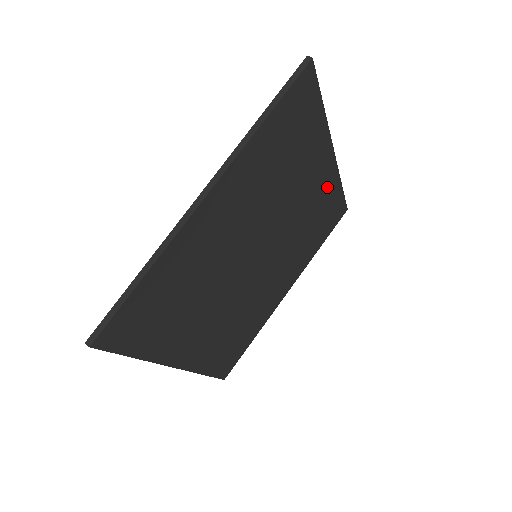
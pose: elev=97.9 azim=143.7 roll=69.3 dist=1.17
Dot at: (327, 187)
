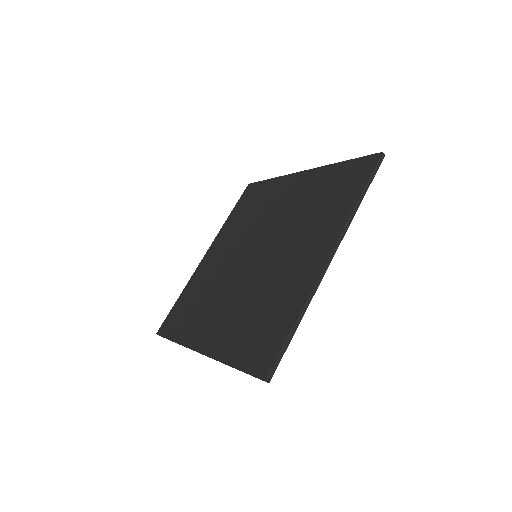
Dot at: occluded
